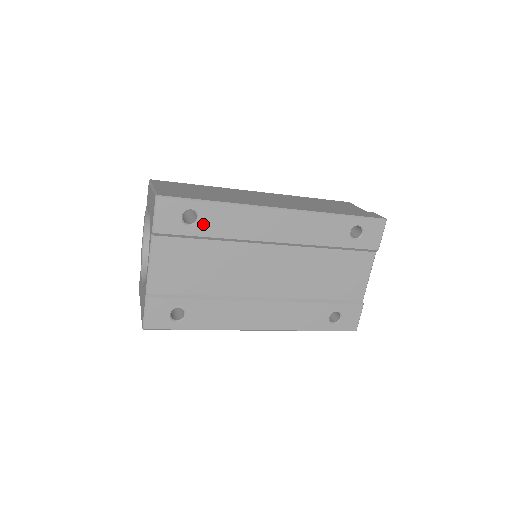
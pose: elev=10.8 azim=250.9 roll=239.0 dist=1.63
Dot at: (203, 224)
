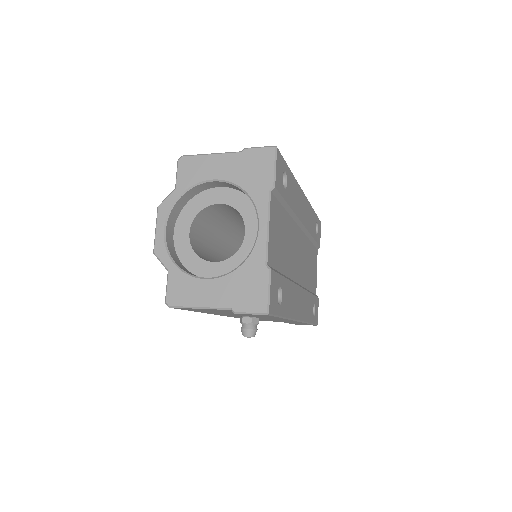
Dot at: (288, 190)
